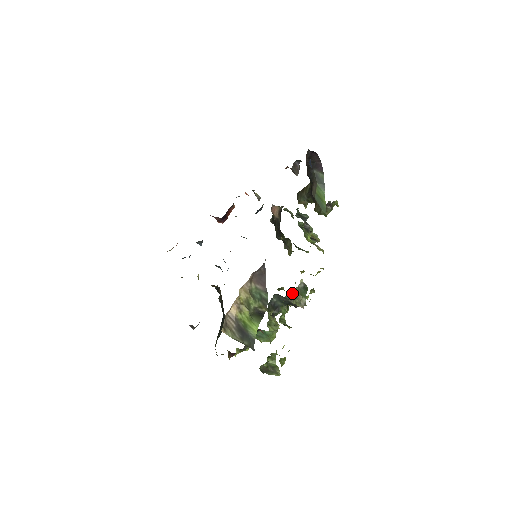
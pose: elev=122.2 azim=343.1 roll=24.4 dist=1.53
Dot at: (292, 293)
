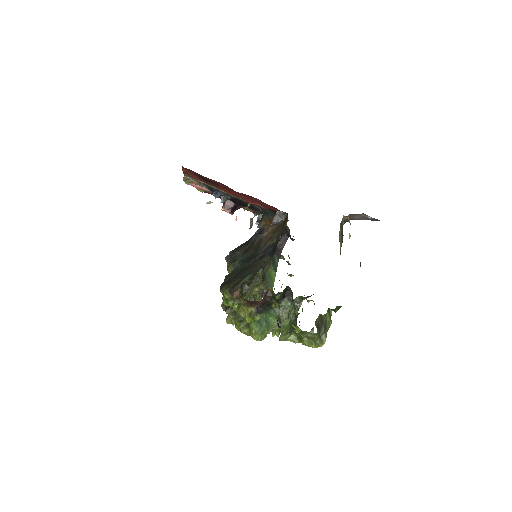
Dot at: occluded
